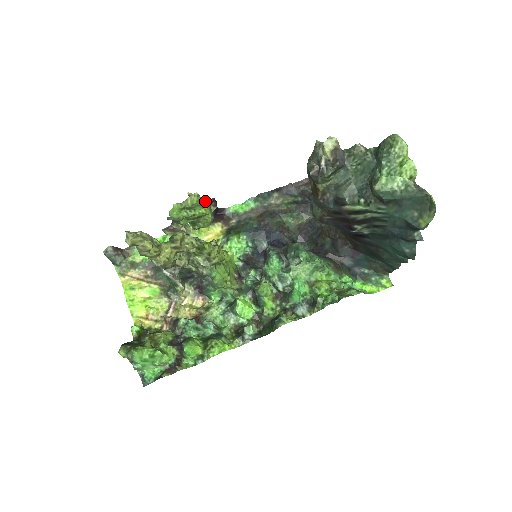
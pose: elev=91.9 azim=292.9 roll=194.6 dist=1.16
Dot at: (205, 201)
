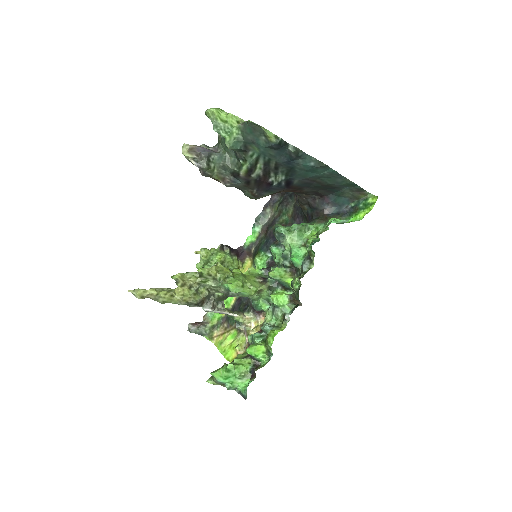
Dot at: (215, 250)
